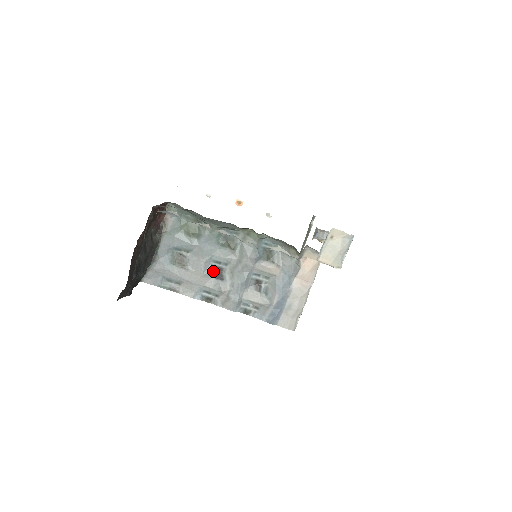
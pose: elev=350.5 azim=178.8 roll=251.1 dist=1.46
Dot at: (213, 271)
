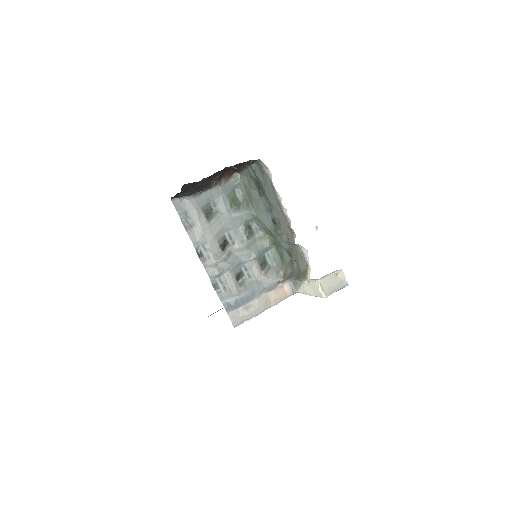
Dot at: (222, 239)
